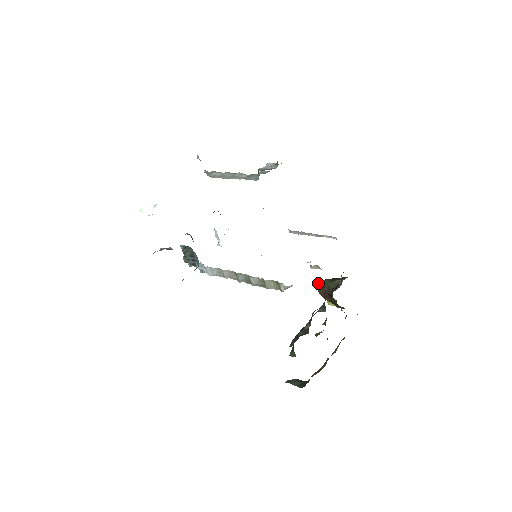
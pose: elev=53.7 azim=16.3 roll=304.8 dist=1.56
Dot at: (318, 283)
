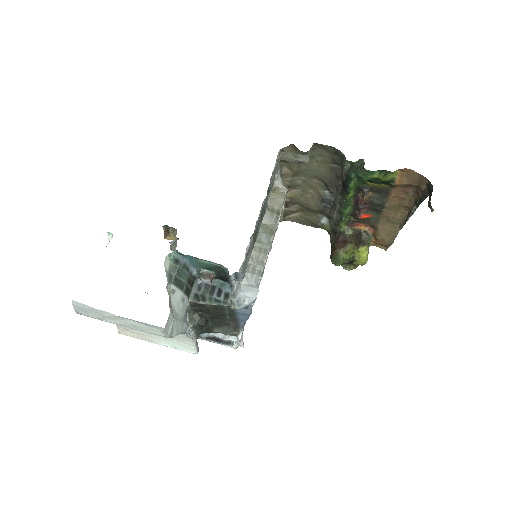
Dot at: occluded
